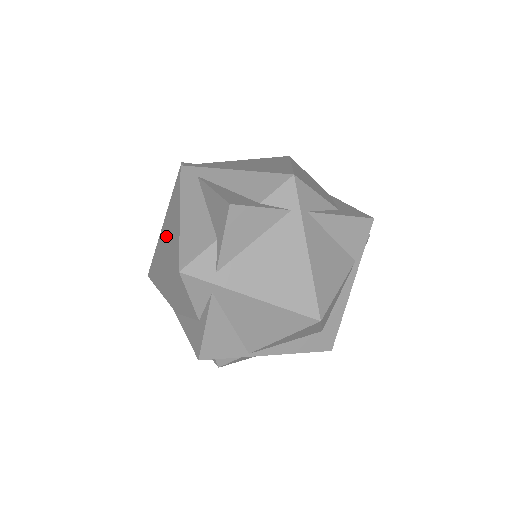
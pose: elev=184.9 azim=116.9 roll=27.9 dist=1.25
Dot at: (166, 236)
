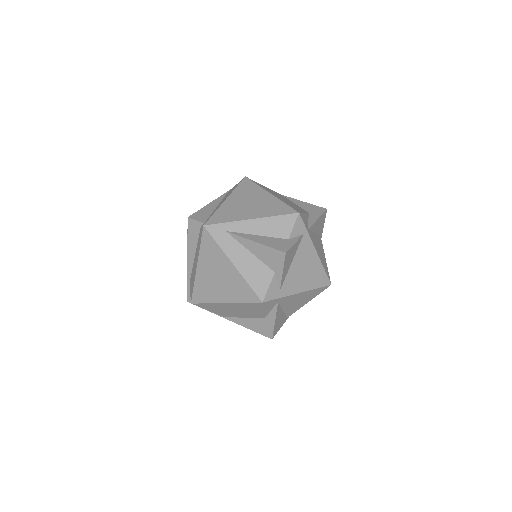
Dot at: (214, 277)
